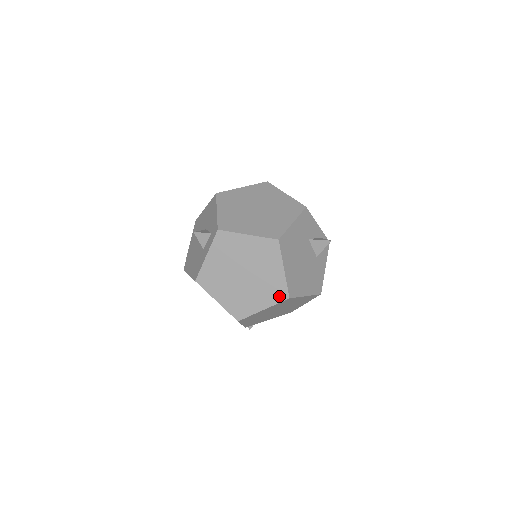
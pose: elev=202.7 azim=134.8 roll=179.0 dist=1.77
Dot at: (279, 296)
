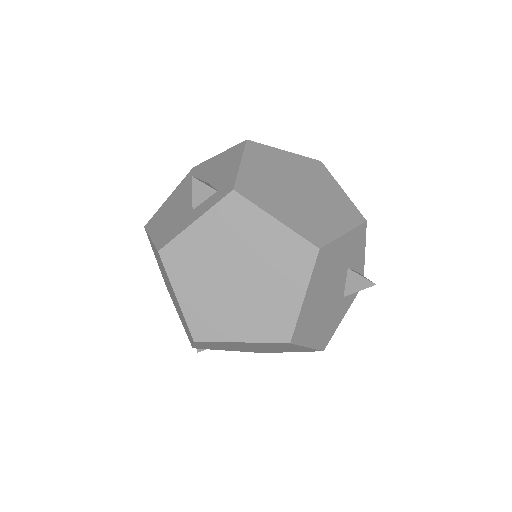
Dot at: (276, 333)
